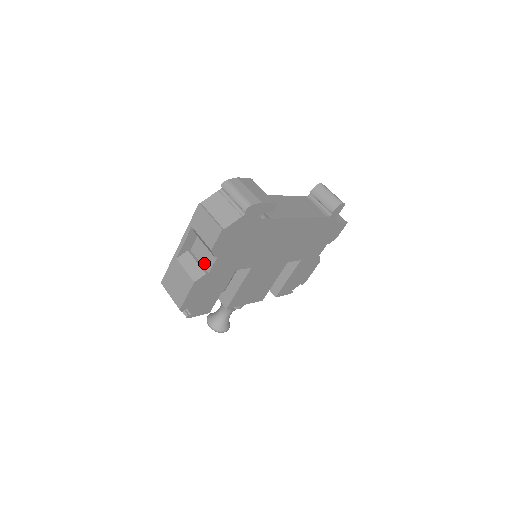
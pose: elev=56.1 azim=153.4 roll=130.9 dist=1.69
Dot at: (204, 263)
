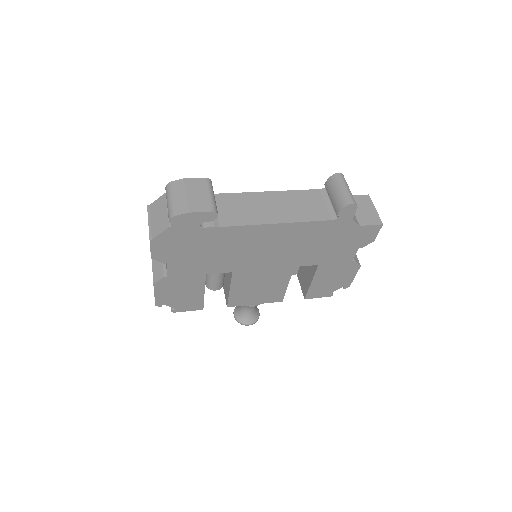
Dot at: occluded
